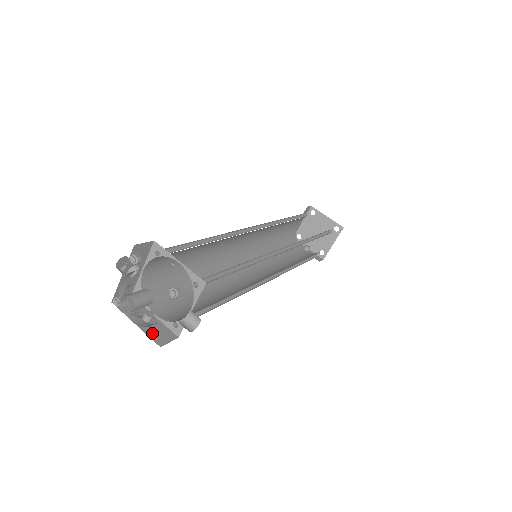
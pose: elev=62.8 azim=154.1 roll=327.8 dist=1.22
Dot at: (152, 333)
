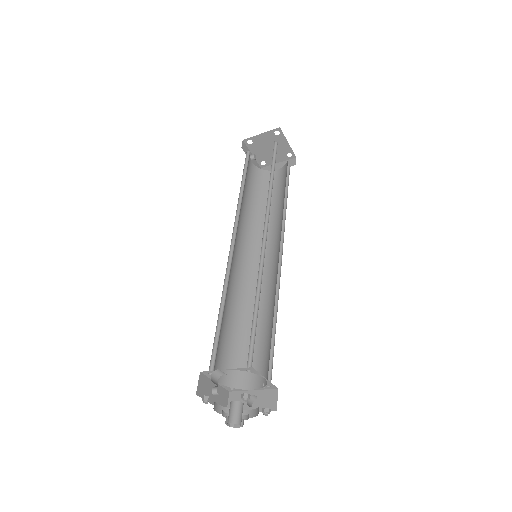
Dot at: occluded
